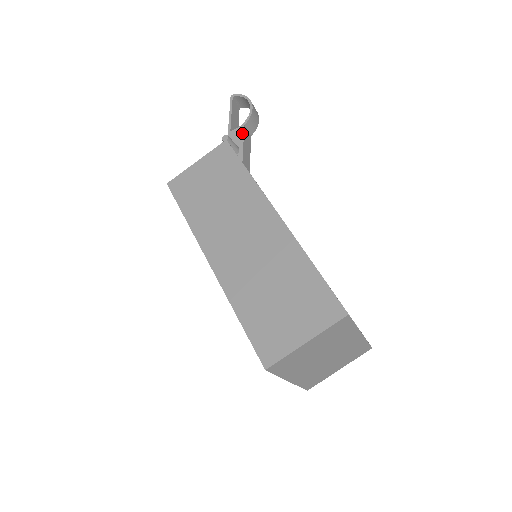
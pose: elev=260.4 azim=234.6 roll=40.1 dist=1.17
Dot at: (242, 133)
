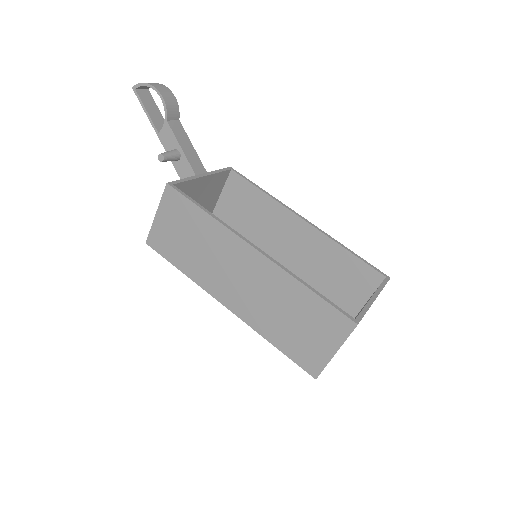
Dot at: (170, 132)
